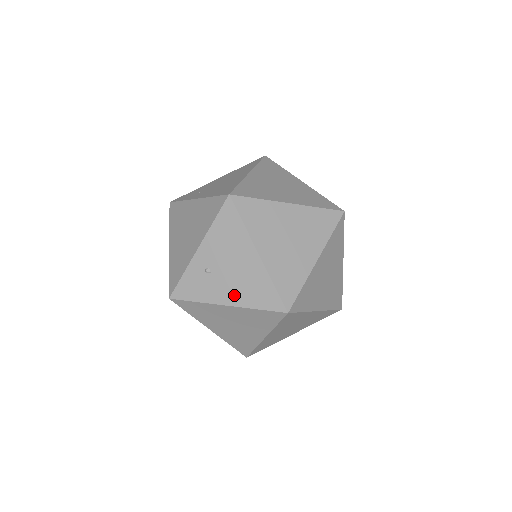
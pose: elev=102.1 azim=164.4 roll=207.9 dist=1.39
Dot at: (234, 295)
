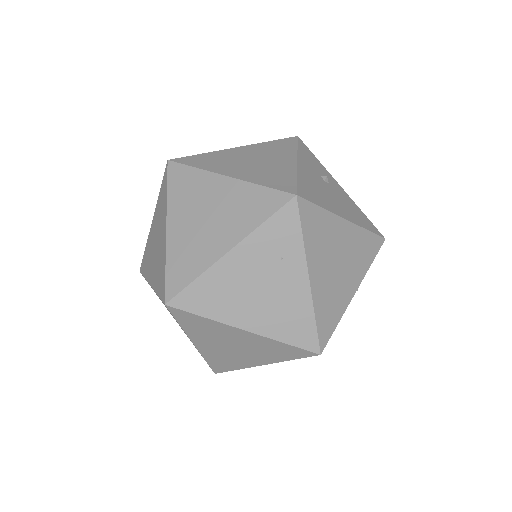
Dot at: occluded
